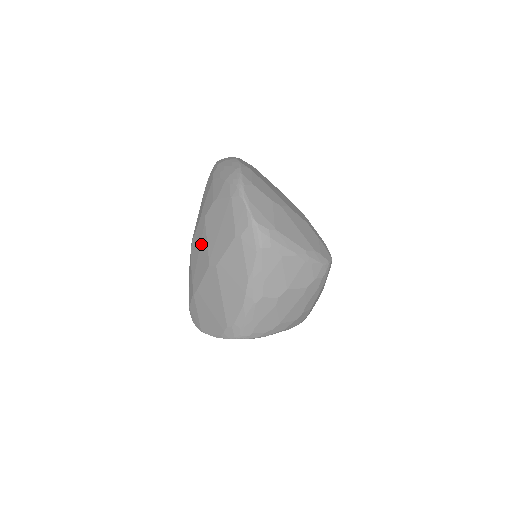
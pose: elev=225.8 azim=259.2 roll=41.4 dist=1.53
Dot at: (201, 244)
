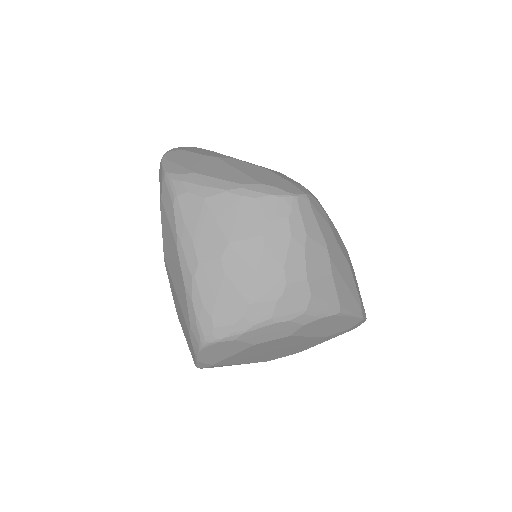
Dot at: occluded
